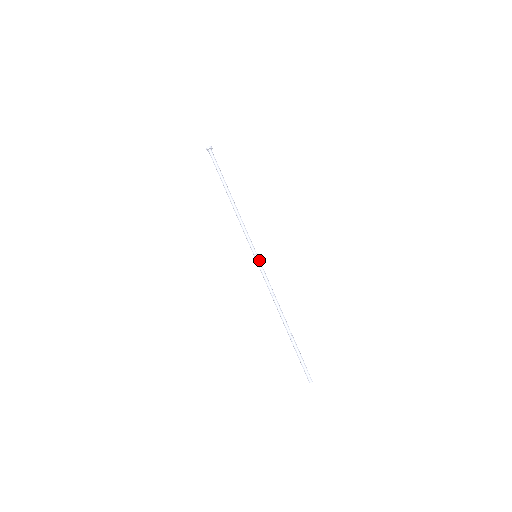
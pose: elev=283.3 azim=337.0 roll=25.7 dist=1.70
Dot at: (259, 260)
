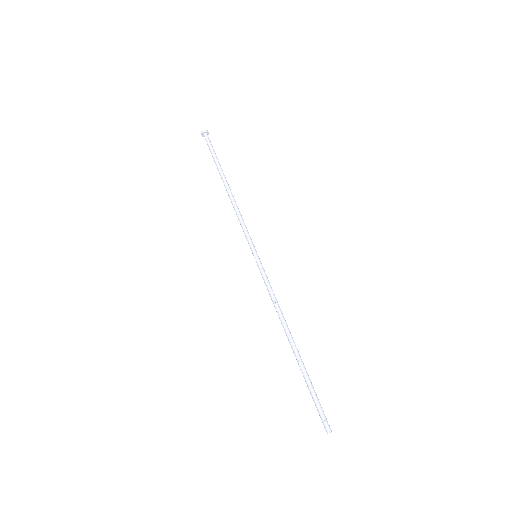
Dot at: (258, 261)
